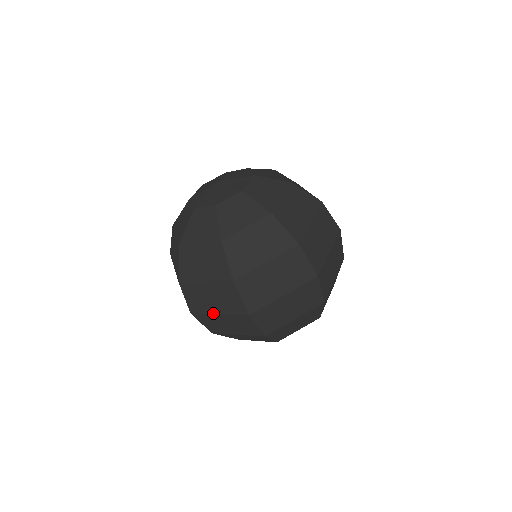
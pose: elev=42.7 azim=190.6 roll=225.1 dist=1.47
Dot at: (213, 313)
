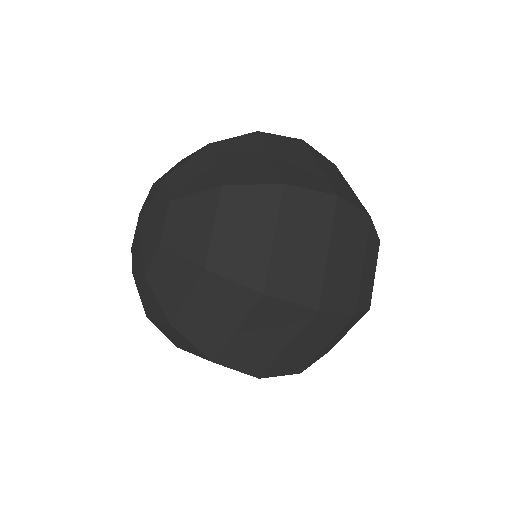
Dot at: occluded
